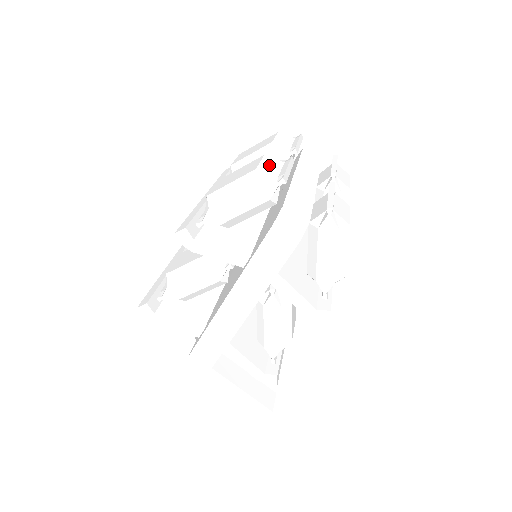
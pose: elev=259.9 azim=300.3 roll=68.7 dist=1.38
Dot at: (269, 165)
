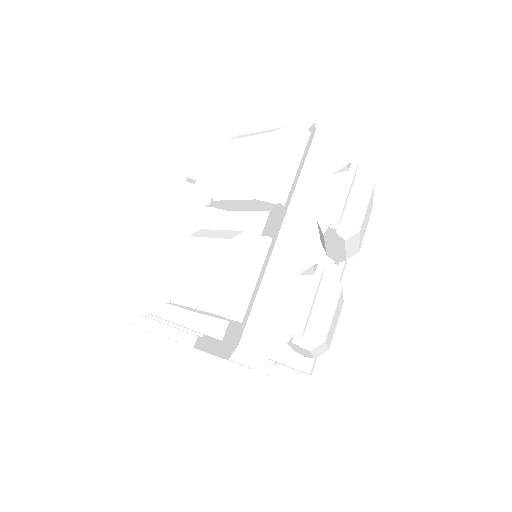
Dot at: (231, 272)
